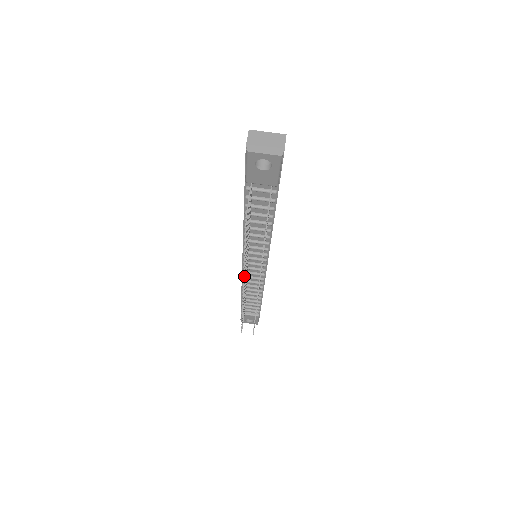
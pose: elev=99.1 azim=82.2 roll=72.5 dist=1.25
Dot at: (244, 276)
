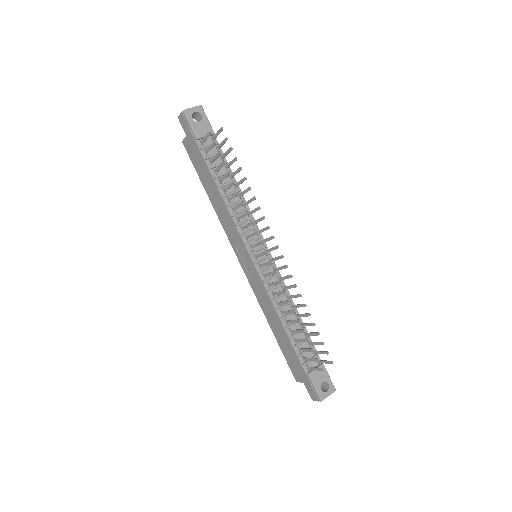
Dot at: occluded
